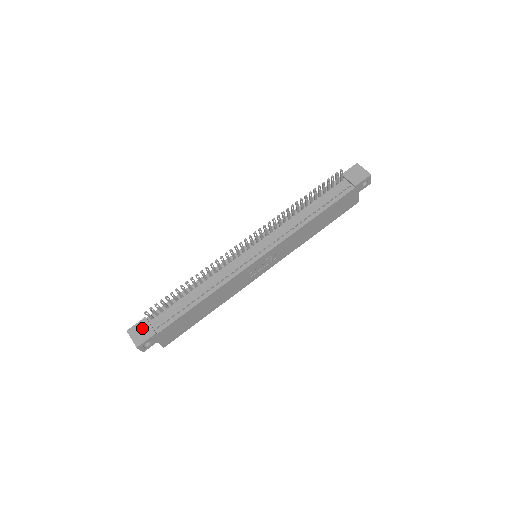
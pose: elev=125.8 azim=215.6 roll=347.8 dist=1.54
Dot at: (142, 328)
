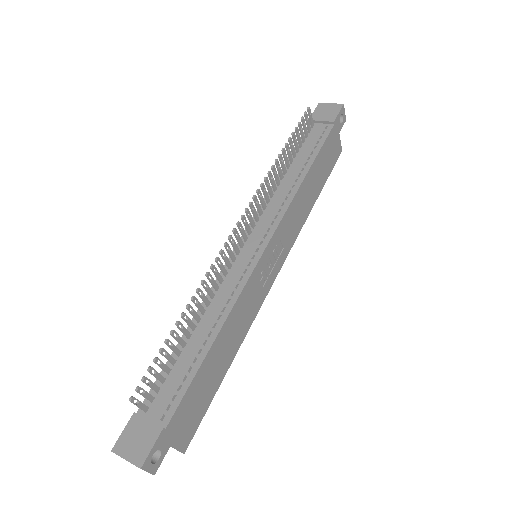
Dot at: (136, 432)
